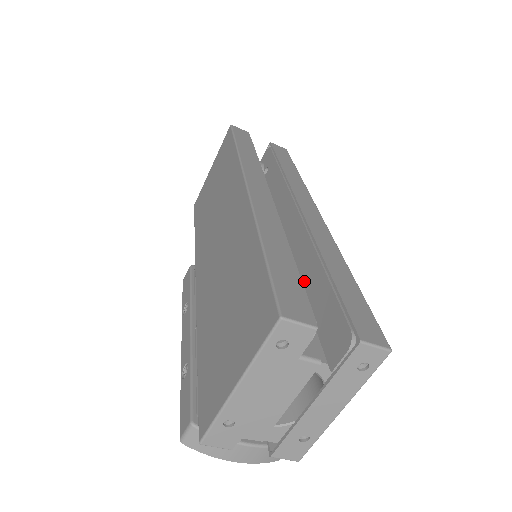
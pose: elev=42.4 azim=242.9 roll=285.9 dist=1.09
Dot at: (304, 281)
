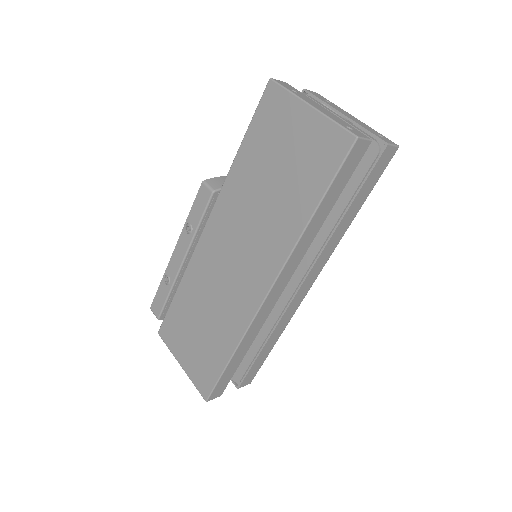
Dot at: occluded
